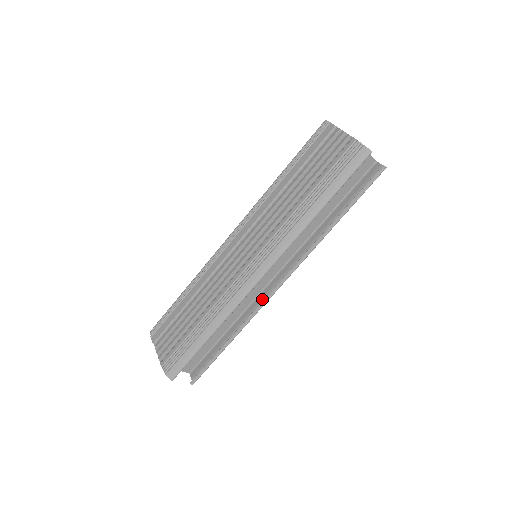
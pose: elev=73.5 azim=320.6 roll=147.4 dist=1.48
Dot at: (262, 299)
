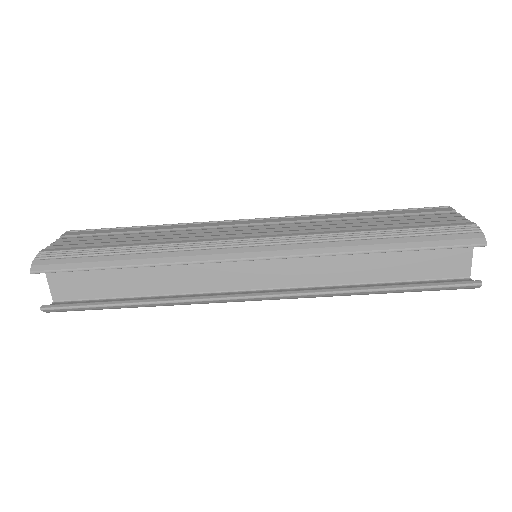
Dot at: occluded
